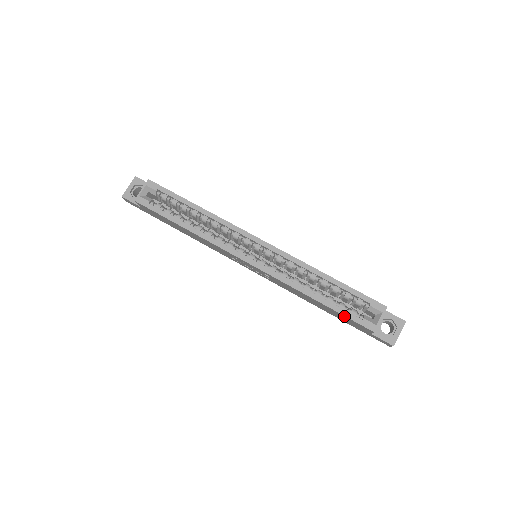
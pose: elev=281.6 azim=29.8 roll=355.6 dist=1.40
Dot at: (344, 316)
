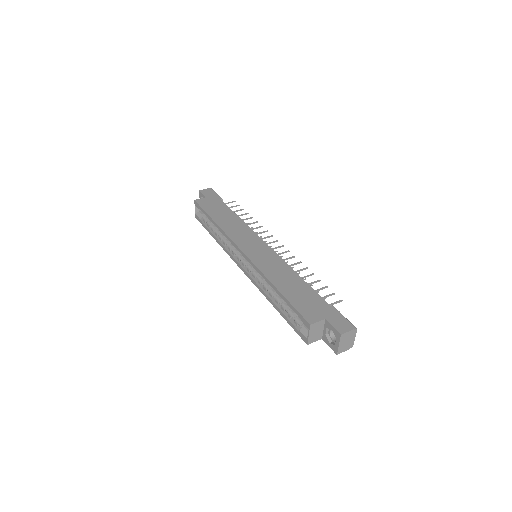
Dot at: occluded
